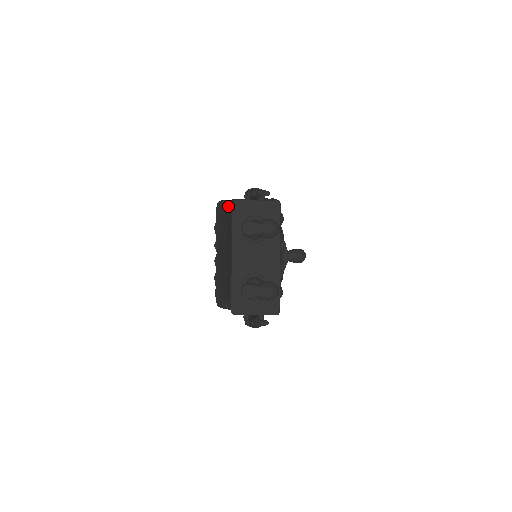
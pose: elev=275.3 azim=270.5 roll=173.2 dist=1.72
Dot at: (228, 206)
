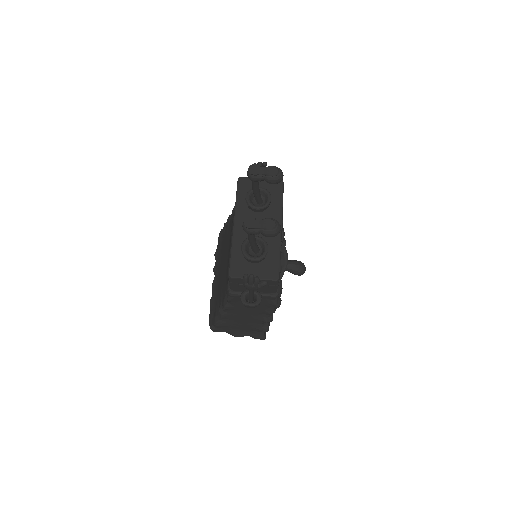
Dot at: (232, 212)
